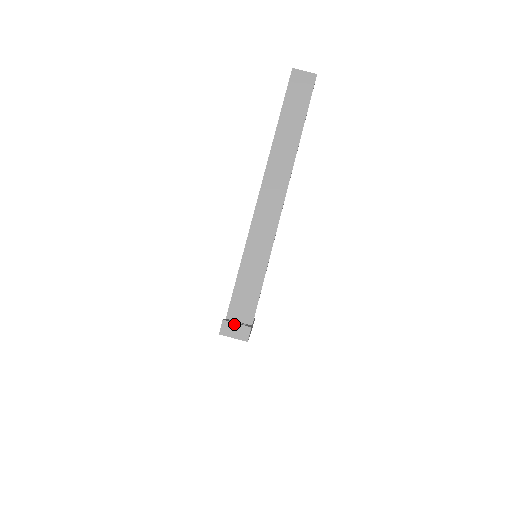
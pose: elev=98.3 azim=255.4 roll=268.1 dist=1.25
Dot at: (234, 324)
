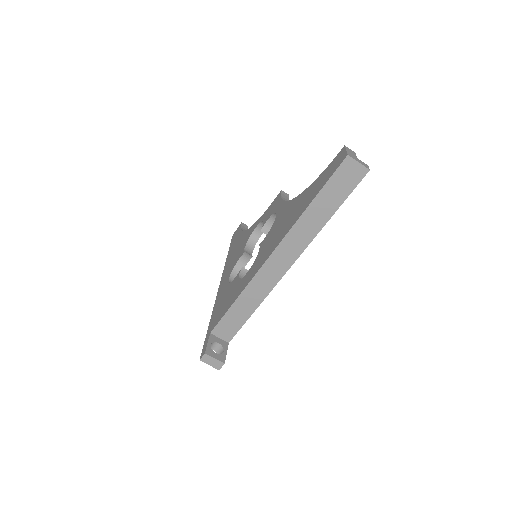
Dot at: (213, 358)
